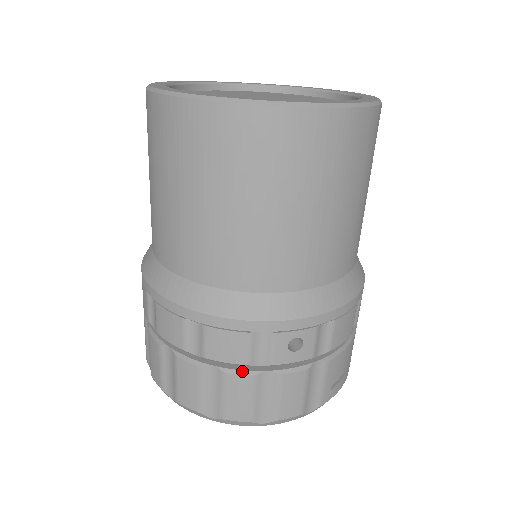
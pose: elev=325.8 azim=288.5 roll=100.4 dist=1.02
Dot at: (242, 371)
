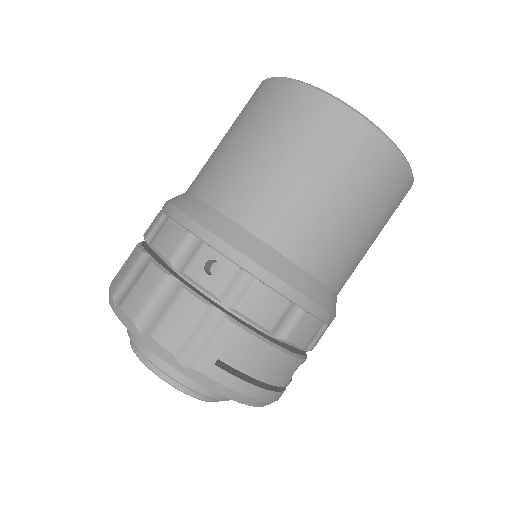
Dot at: (162, 267)
